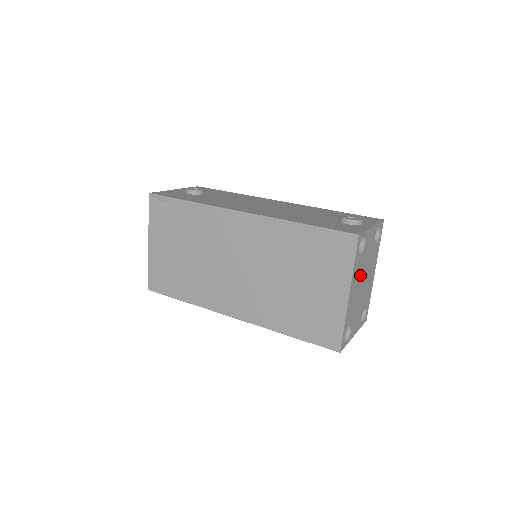
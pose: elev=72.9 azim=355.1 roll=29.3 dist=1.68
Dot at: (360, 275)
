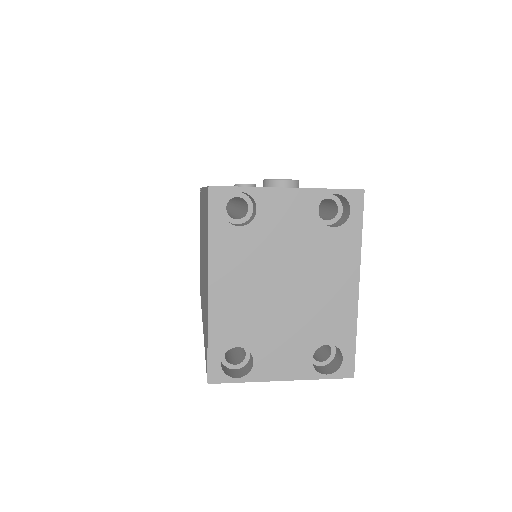
Dot at: (259, 266)
